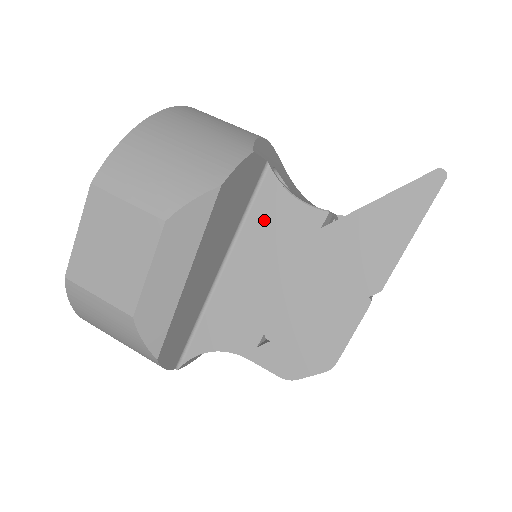
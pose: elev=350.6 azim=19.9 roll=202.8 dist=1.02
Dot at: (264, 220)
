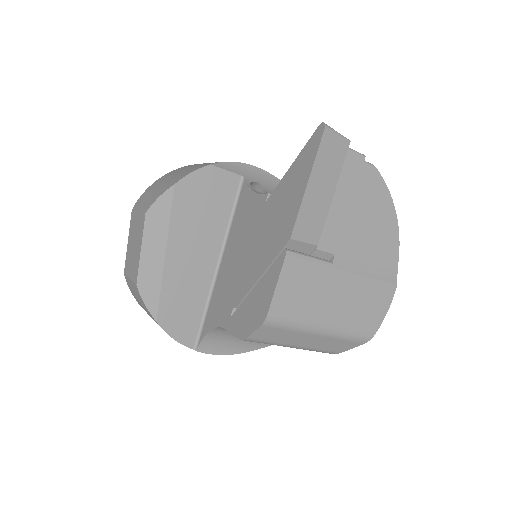
Dot at: (240, 217)
